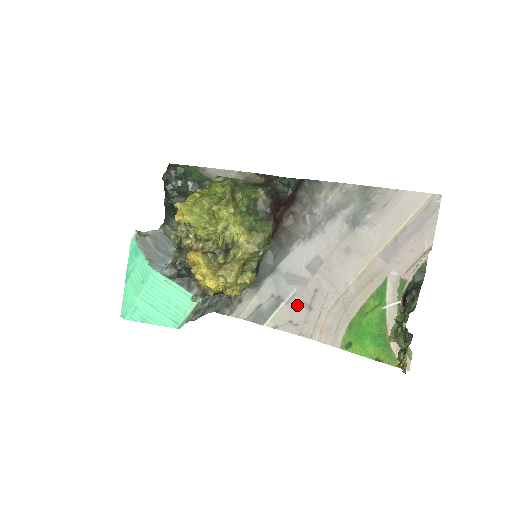
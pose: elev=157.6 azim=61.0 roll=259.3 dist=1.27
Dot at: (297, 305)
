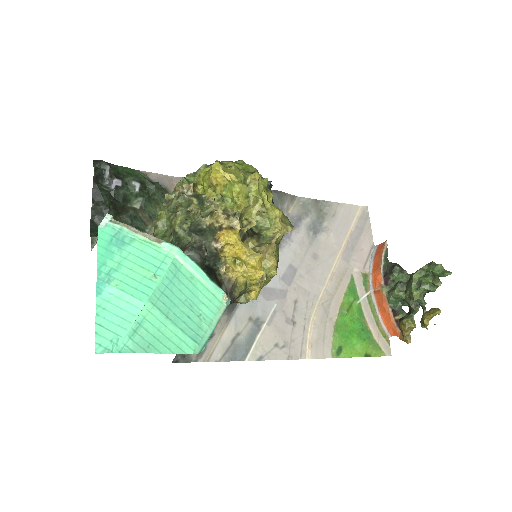
Dot at: (280, 323)
